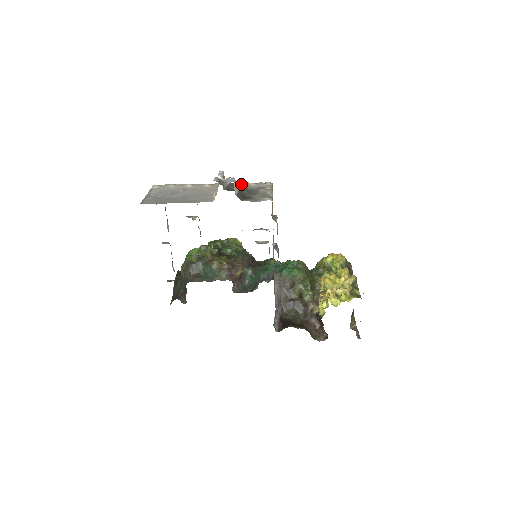
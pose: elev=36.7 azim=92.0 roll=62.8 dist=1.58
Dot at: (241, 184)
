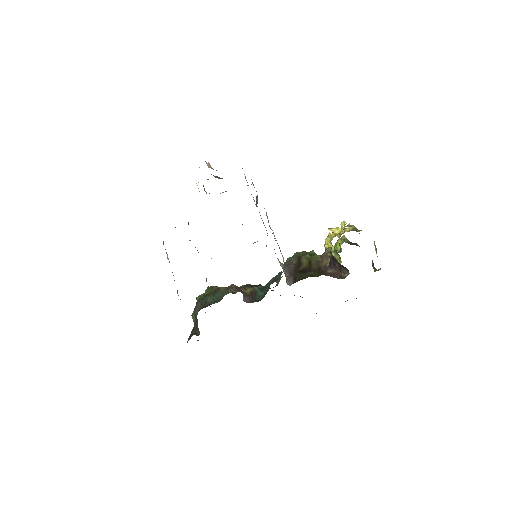
Dot at: occluded
